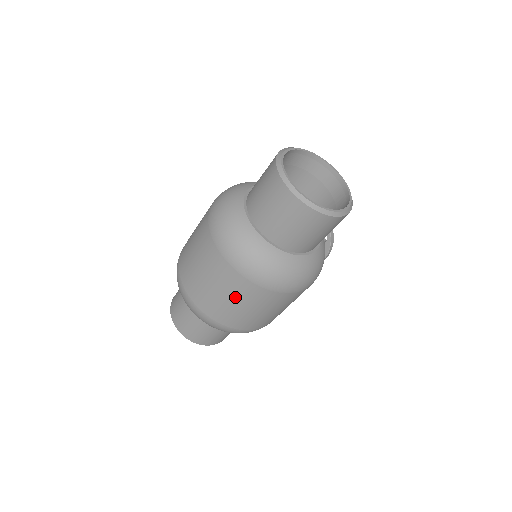
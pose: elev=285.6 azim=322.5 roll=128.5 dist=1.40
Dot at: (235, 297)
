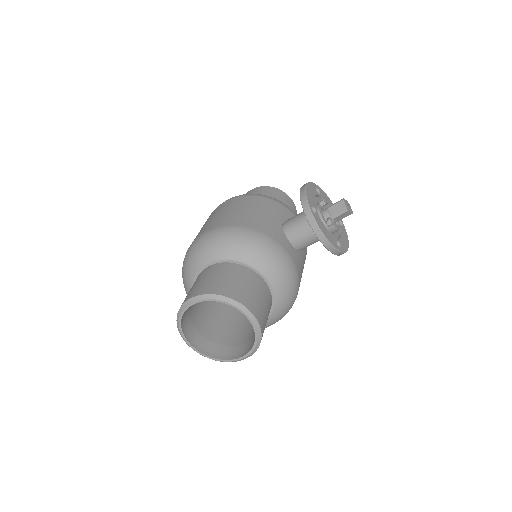
Dot at: occluded
